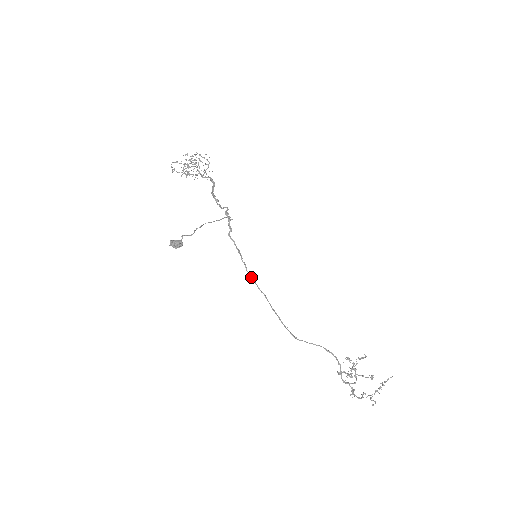
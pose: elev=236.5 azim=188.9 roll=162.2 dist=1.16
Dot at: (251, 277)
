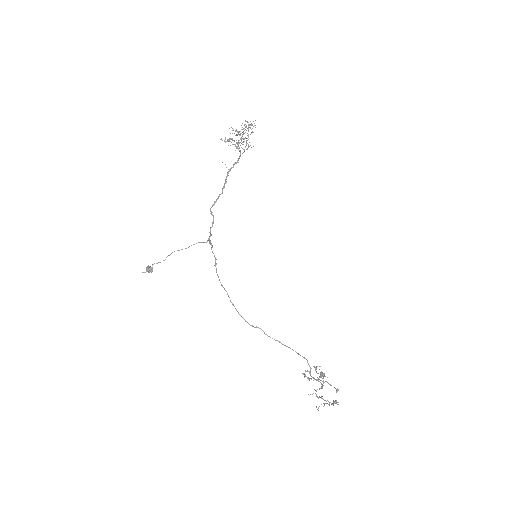
Dot at: occluded
